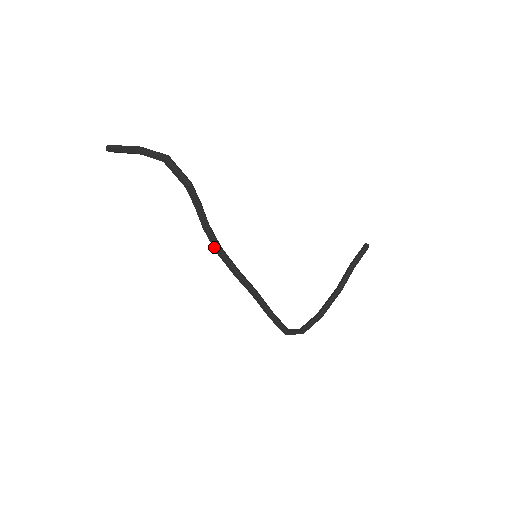
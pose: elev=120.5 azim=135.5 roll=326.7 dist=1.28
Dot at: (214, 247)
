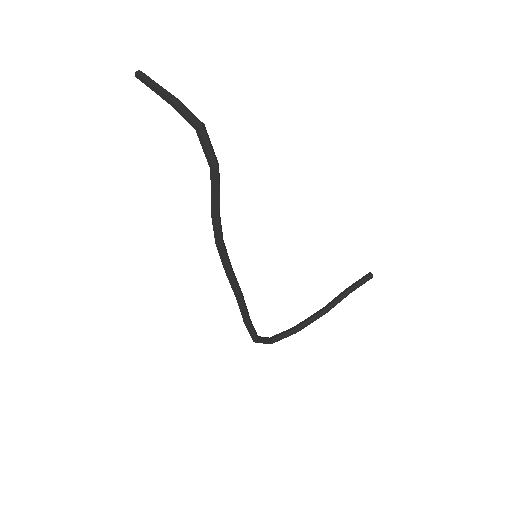
Dot at: (216, 238)
